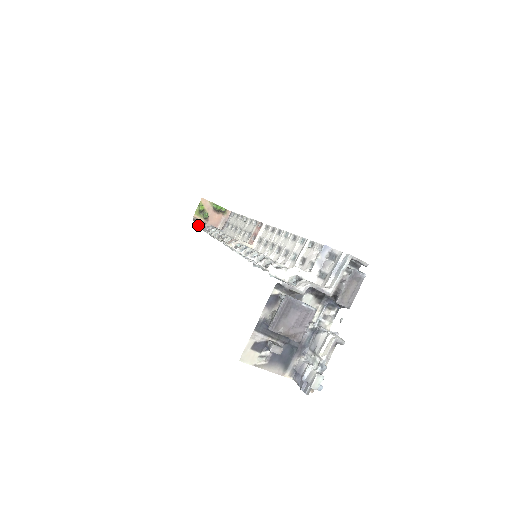
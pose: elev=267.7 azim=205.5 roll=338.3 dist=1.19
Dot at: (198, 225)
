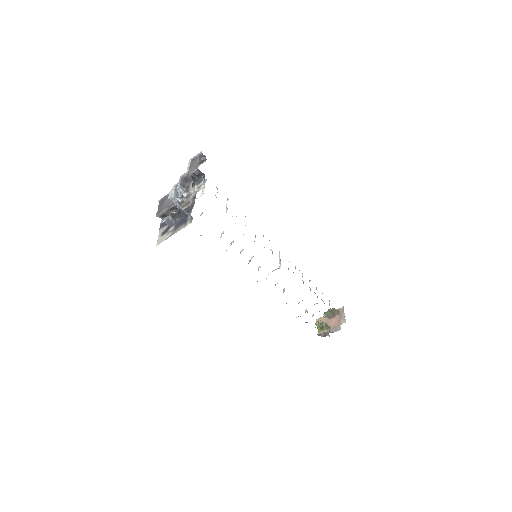
Dot at: occluded
